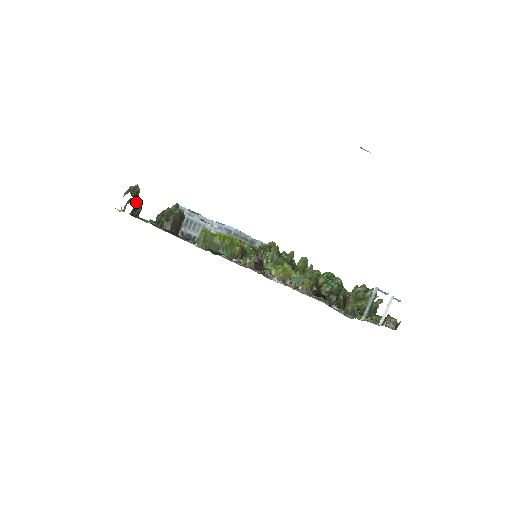
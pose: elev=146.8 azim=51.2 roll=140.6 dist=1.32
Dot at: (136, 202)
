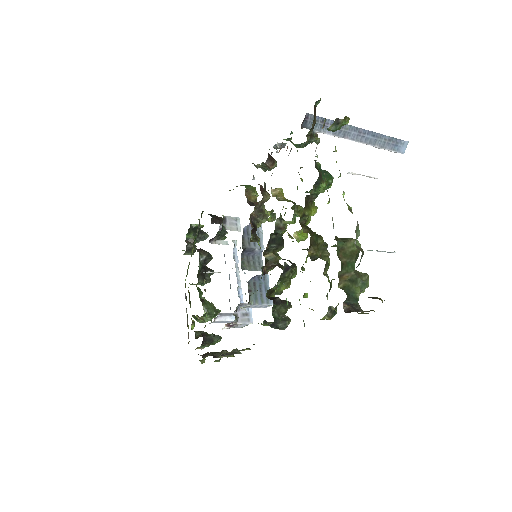
Dot at: occluded
